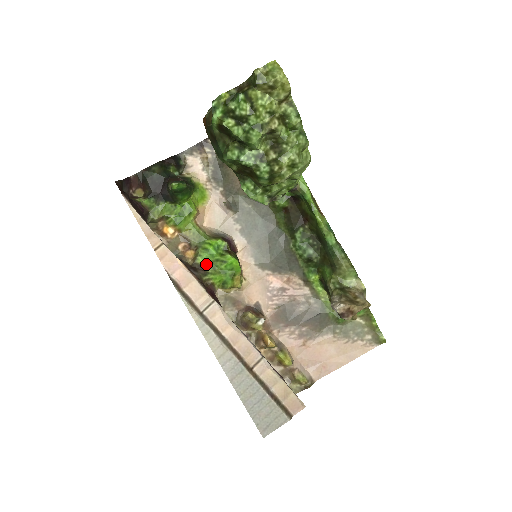
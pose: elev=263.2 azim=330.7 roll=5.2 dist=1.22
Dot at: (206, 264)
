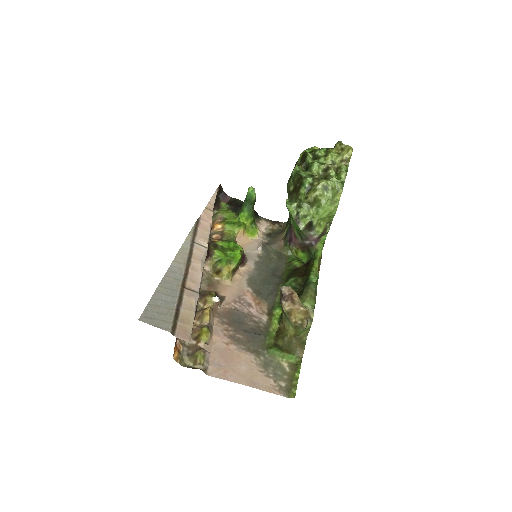
Dot at: (220, 246)
